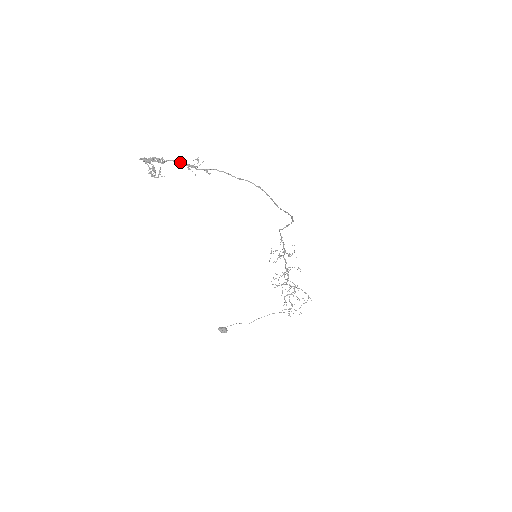
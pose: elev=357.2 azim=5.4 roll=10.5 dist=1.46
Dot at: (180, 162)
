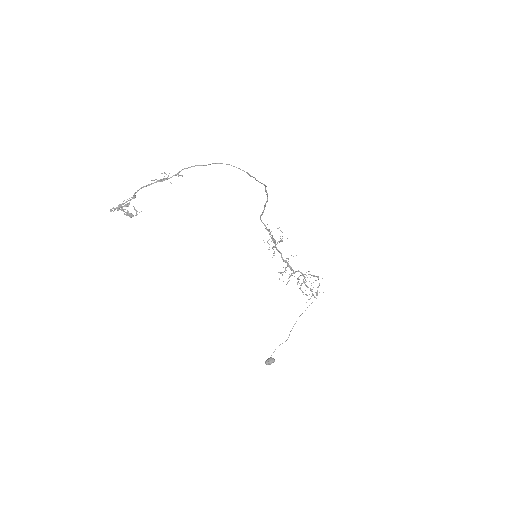
Dot at: (150, 184)
